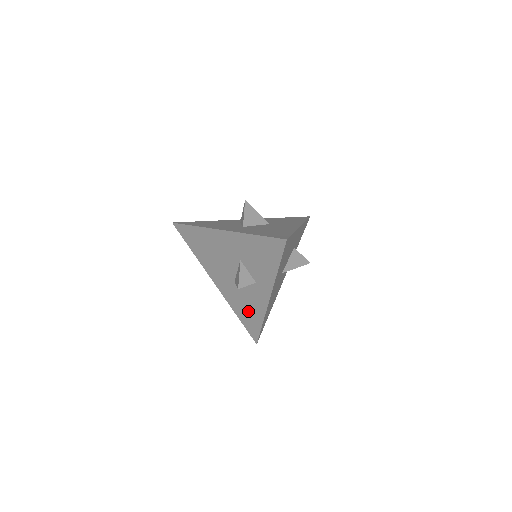
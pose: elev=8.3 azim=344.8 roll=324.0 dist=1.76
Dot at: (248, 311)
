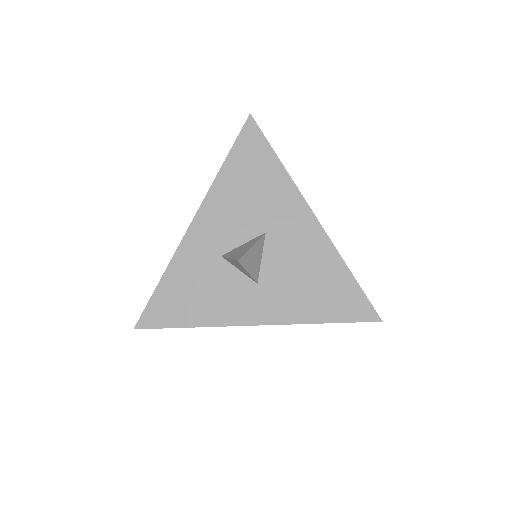
Dot at: occluded
